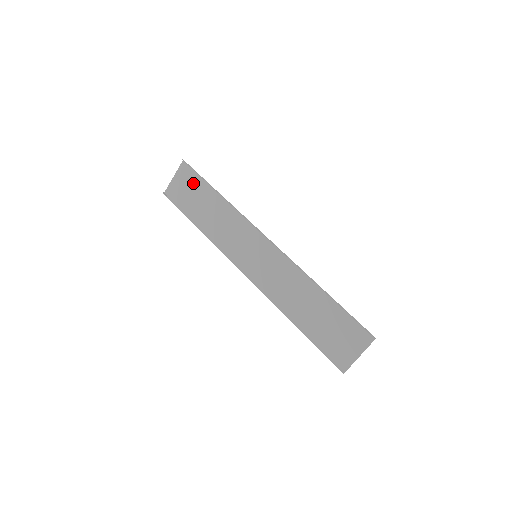
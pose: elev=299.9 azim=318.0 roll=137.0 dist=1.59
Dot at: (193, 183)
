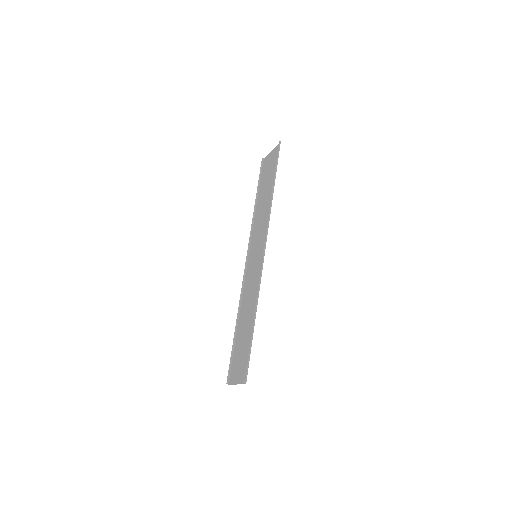
Dot at: (273, 166)
